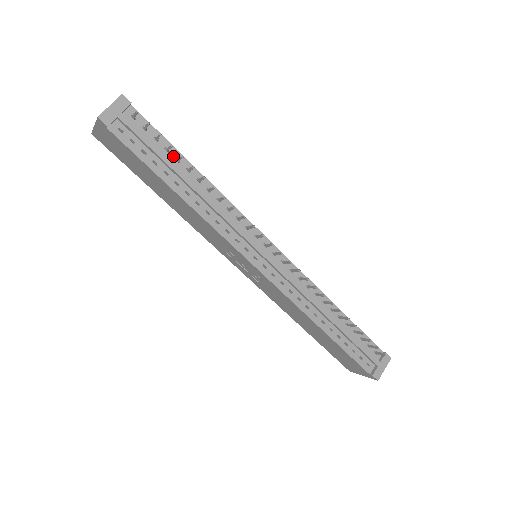
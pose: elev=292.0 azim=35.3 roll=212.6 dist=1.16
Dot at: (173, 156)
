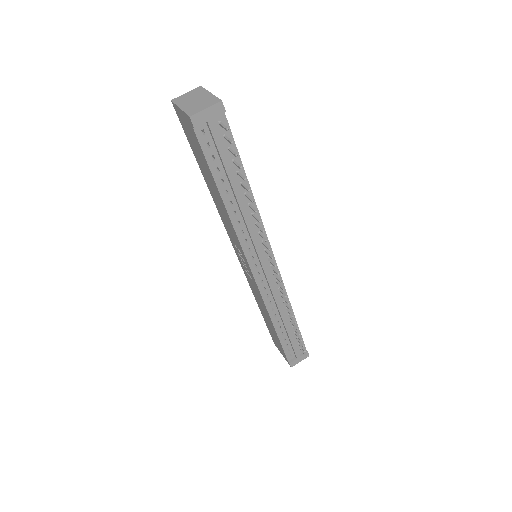
Dot at: (236, 168)
